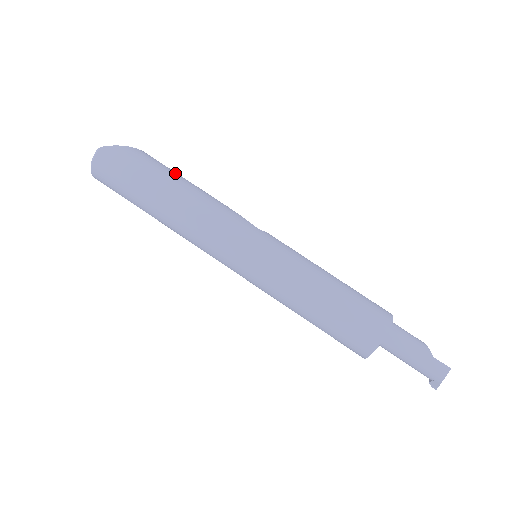
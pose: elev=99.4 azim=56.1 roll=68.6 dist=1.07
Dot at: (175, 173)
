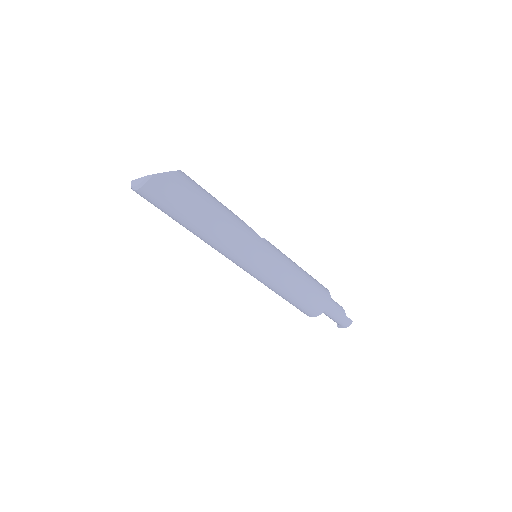
Dot at: (208, 194)
